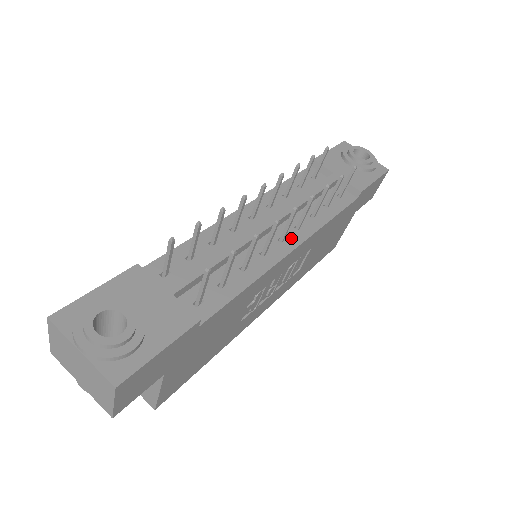
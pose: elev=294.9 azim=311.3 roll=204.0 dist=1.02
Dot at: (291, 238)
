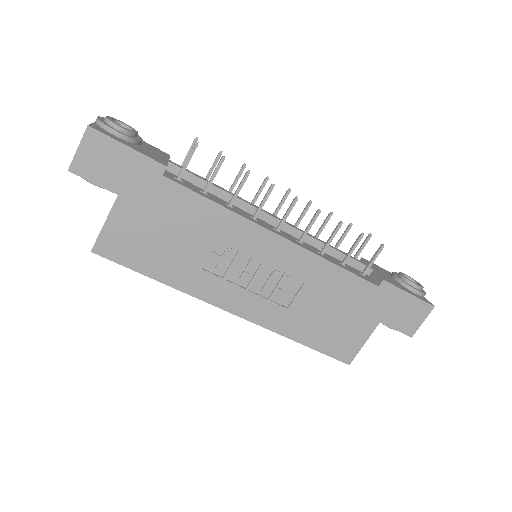
Dot at: (285, 236)
